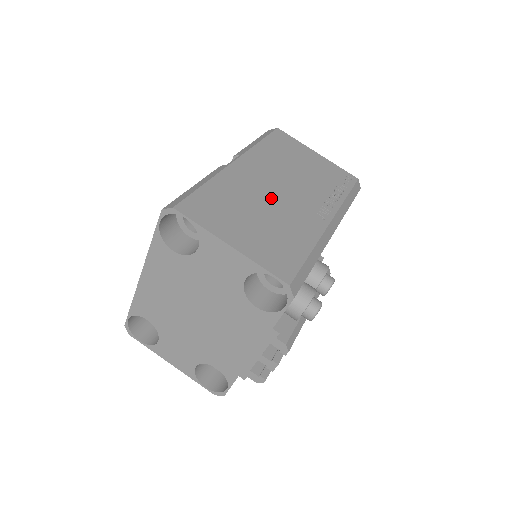
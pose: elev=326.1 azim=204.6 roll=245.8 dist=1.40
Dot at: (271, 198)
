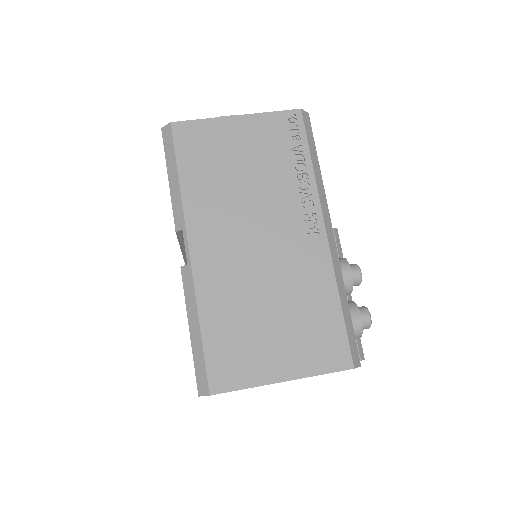
Dot at: (260, 268)
